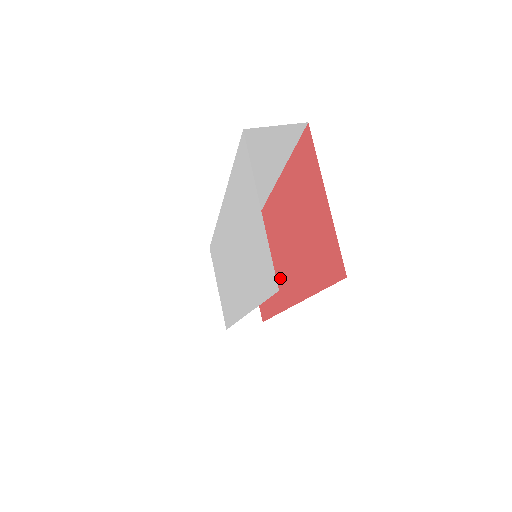
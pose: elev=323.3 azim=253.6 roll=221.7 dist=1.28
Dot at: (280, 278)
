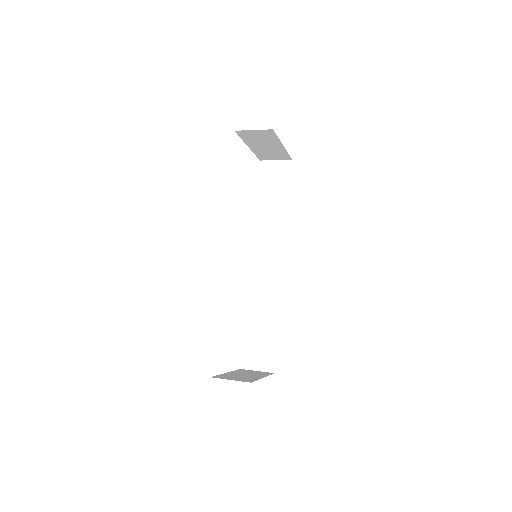
Dot at: occluded
